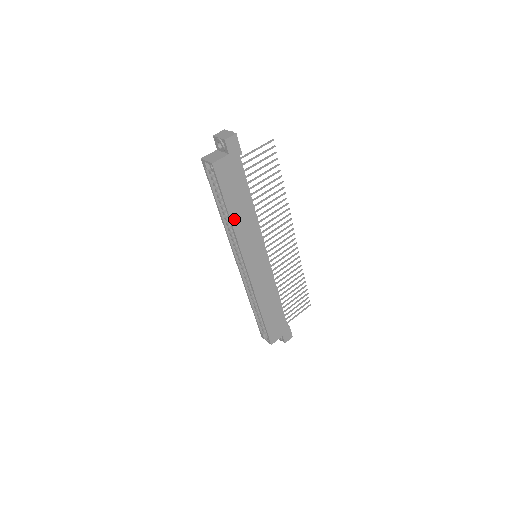
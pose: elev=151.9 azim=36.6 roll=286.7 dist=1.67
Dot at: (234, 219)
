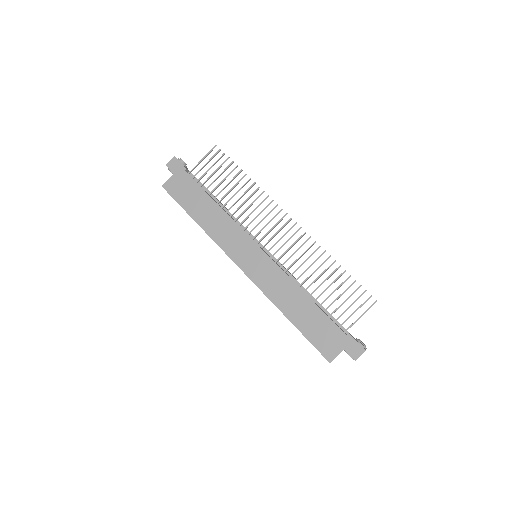
Dot at: (203, 224)
